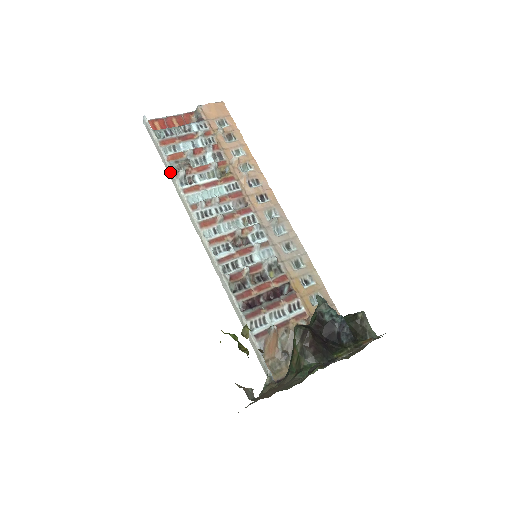
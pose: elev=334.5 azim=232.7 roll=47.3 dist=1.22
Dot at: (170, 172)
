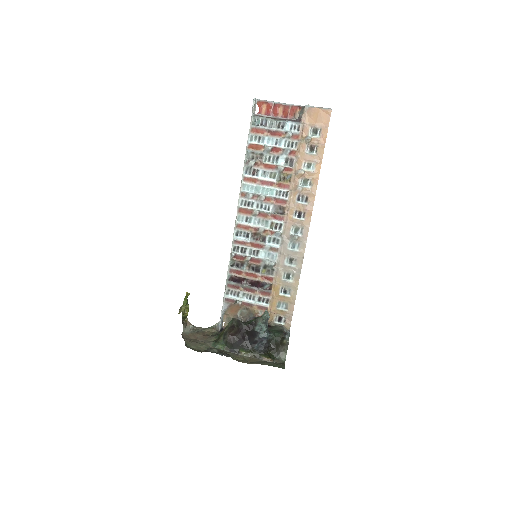
Dot at: (245, 157)
